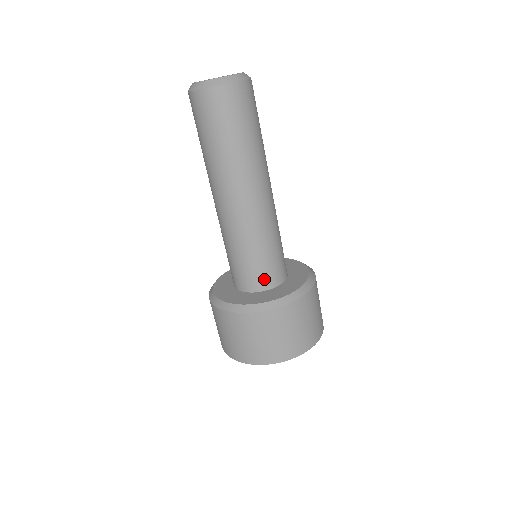
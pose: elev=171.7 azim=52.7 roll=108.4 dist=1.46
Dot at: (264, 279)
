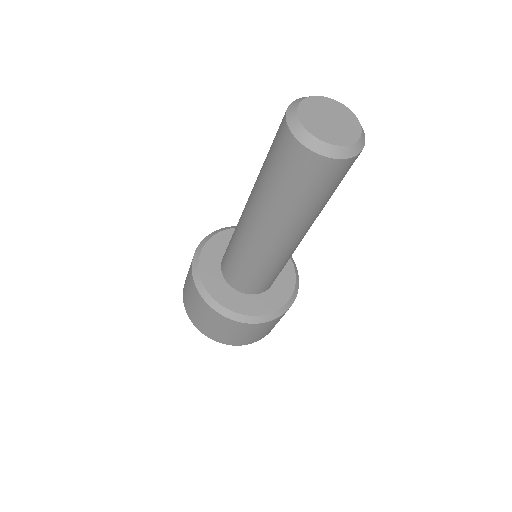
Dot at: (241, 285)
